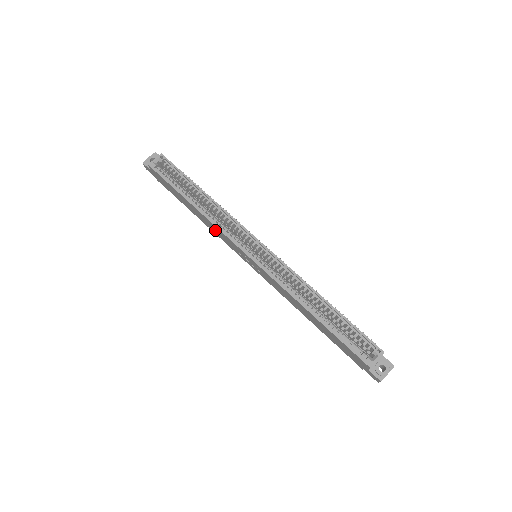
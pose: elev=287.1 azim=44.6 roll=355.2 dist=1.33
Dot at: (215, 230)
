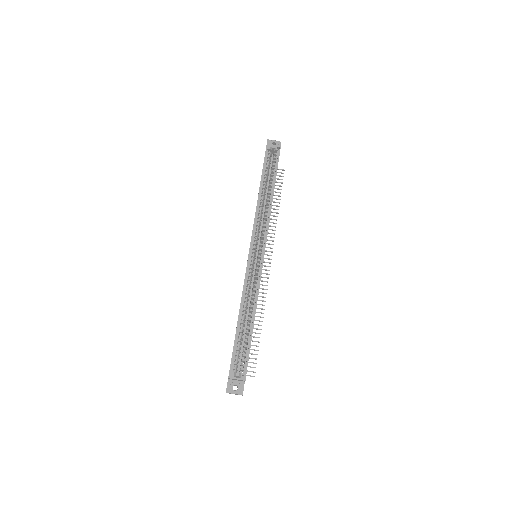
Dot at: occluded
